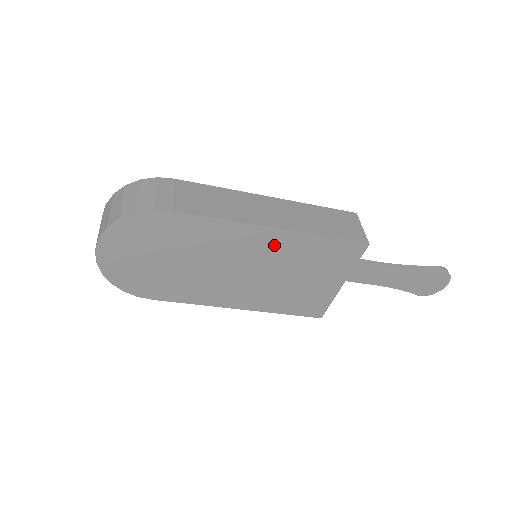
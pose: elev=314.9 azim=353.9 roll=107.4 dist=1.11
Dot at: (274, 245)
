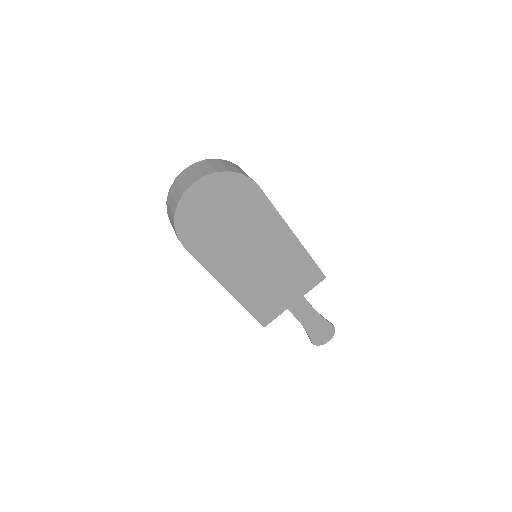
Dot at: (286, 247)
